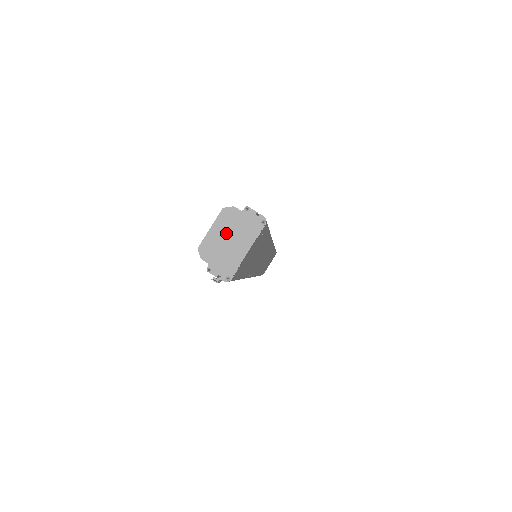
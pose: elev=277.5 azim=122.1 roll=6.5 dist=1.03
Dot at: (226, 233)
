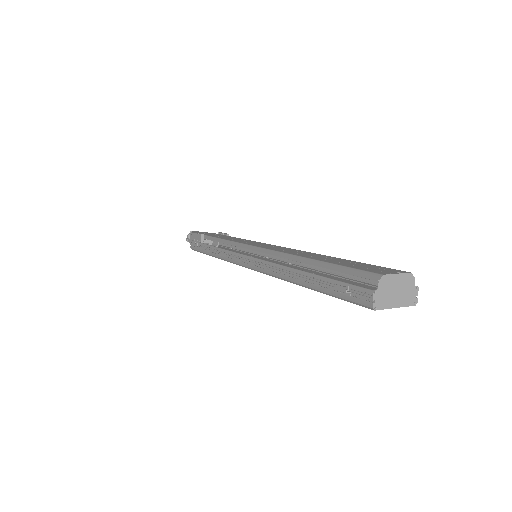
Dot at: (400, 286)
